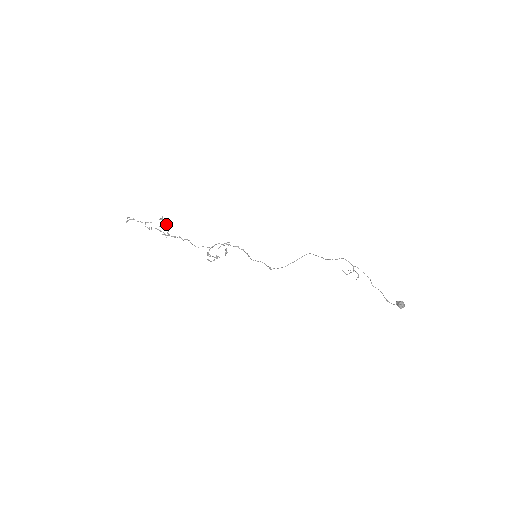
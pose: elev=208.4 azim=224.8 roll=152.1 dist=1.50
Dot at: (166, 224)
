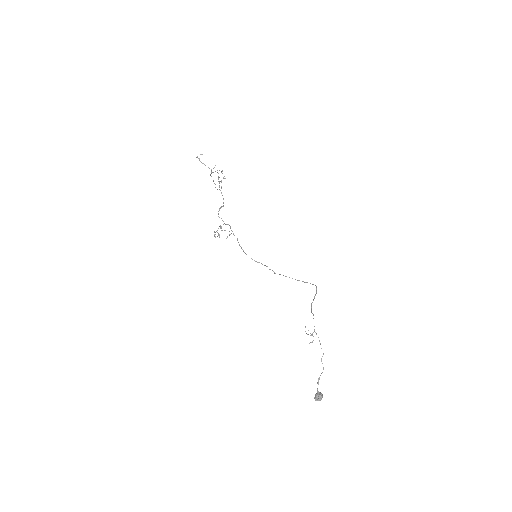
Dot at: (223, 178)
